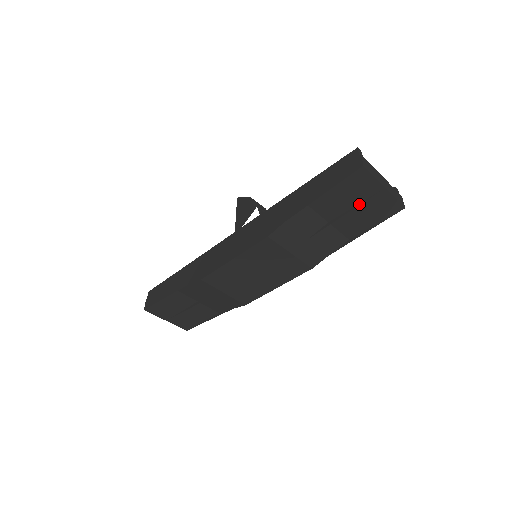
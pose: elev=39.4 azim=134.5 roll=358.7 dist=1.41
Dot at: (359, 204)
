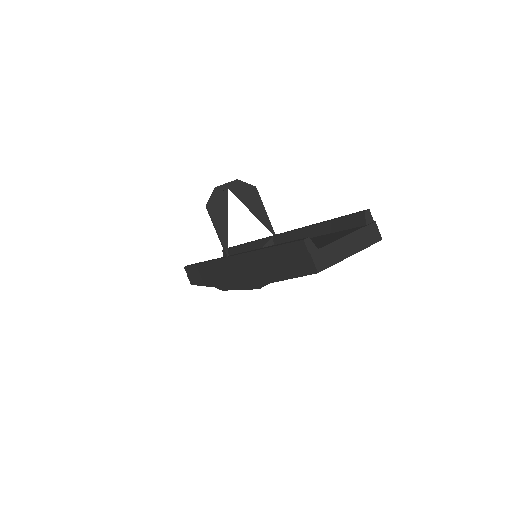
Dot at: occluded
